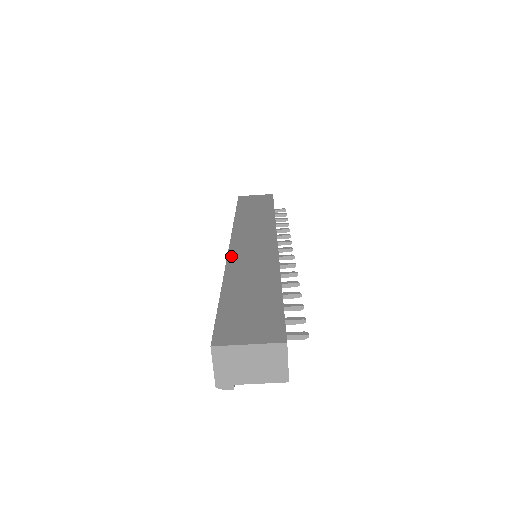
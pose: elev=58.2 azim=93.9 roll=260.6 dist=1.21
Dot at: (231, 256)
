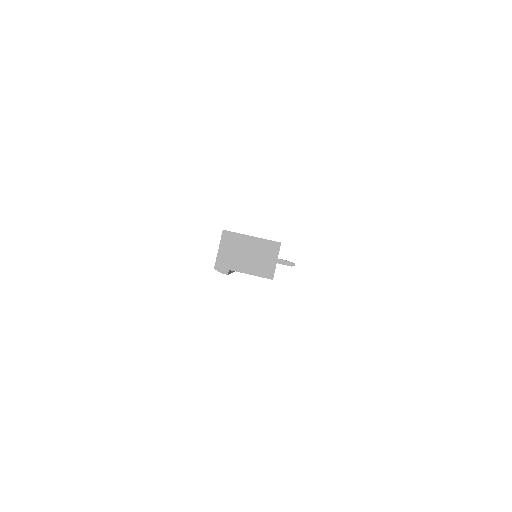
Dot at: occluded
